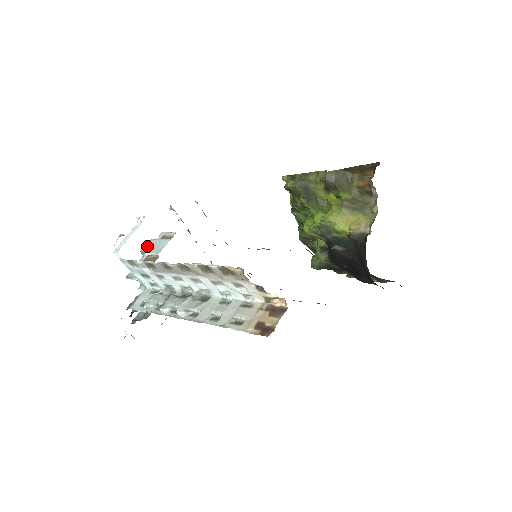
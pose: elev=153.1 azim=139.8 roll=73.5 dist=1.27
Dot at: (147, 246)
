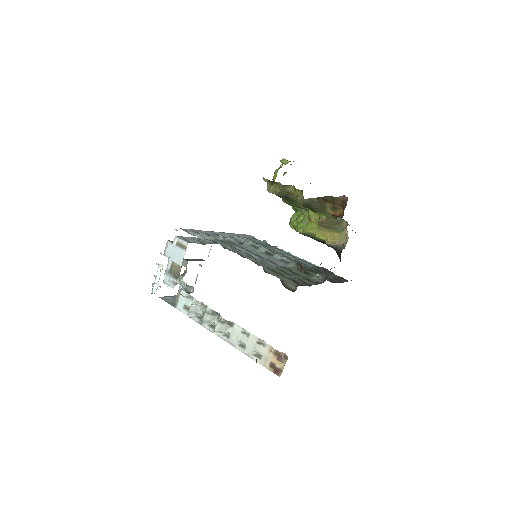
Dot at: (167, 251)
